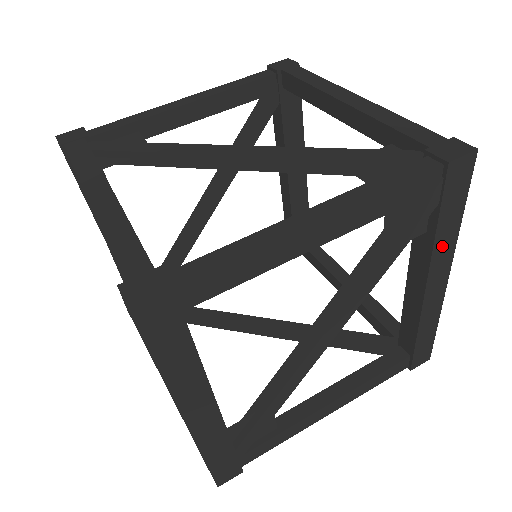
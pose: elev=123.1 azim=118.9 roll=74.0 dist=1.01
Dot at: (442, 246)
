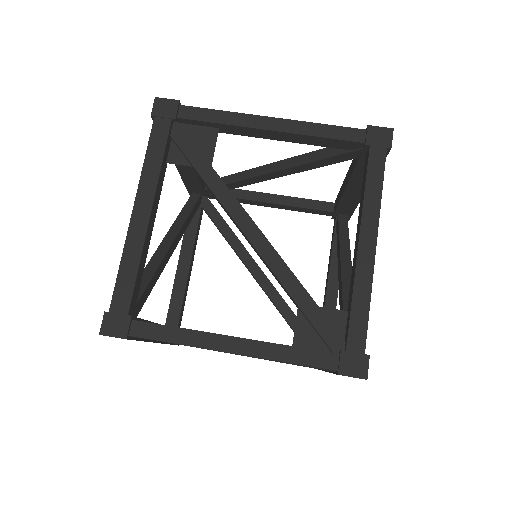
Dot at: occluded
